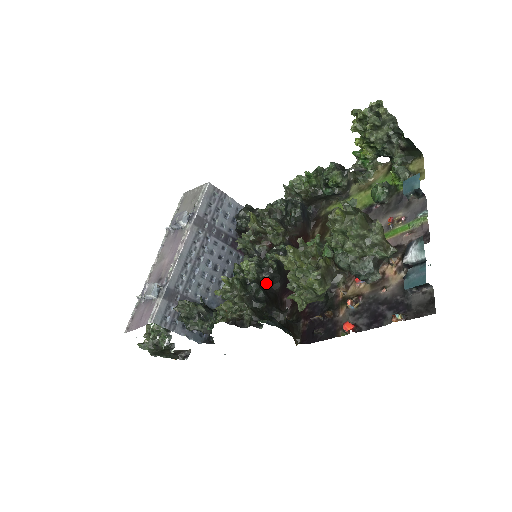
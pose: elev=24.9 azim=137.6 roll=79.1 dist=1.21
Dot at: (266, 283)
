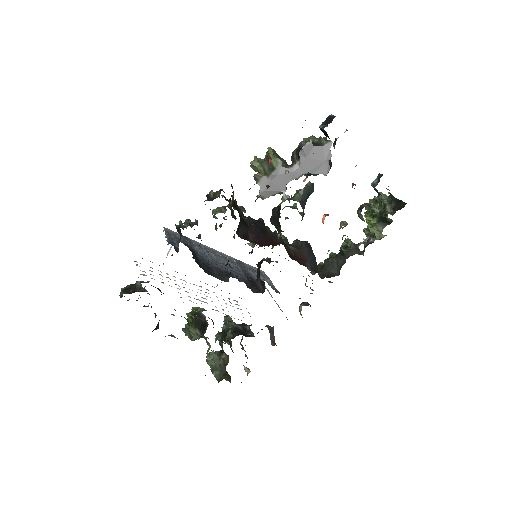
Dot at: (247, 220)
